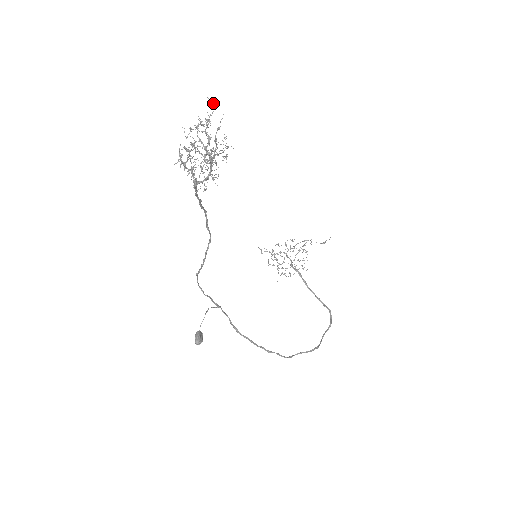
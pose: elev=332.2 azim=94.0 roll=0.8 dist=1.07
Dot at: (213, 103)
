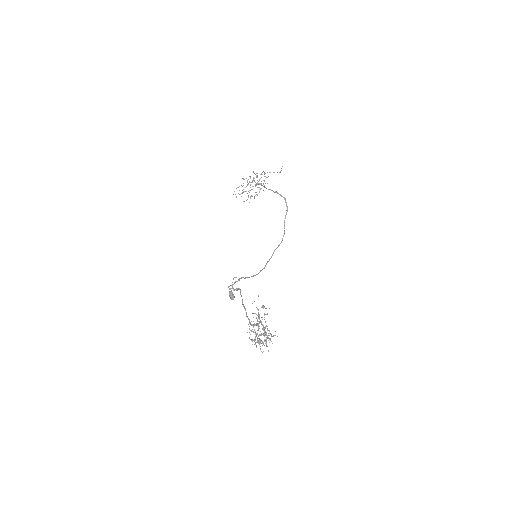
Dot at: (266, 325)
